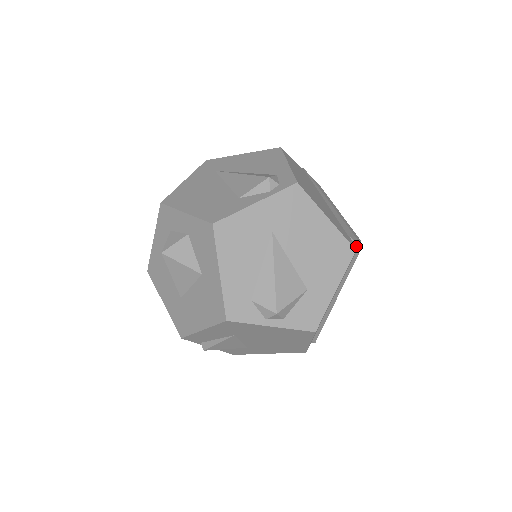
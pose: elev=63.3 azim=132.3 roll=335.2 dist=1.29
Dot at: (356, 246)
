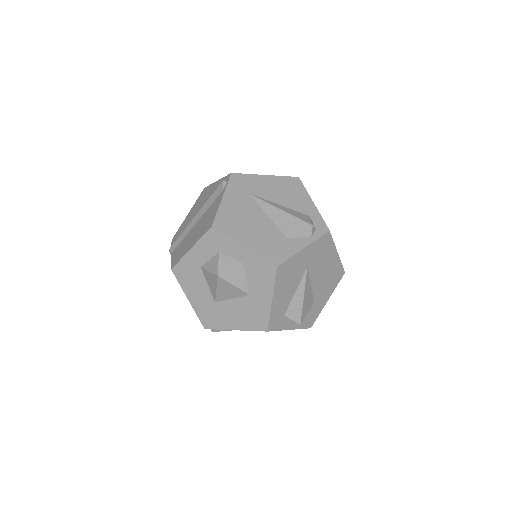
Dot at: occluded
